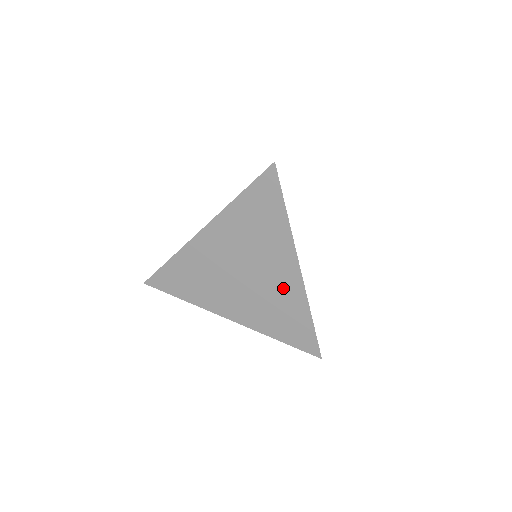
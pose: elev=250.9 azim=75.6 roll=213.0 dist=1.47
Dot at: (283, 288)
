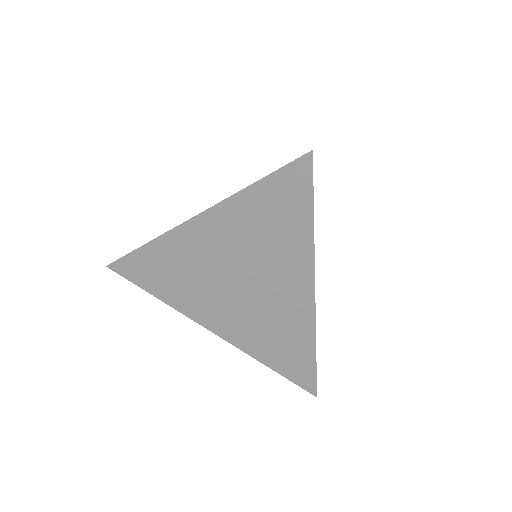
Dot at: (287, 310)
